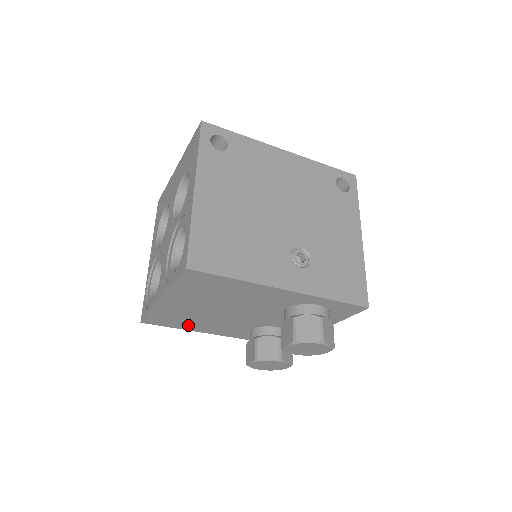
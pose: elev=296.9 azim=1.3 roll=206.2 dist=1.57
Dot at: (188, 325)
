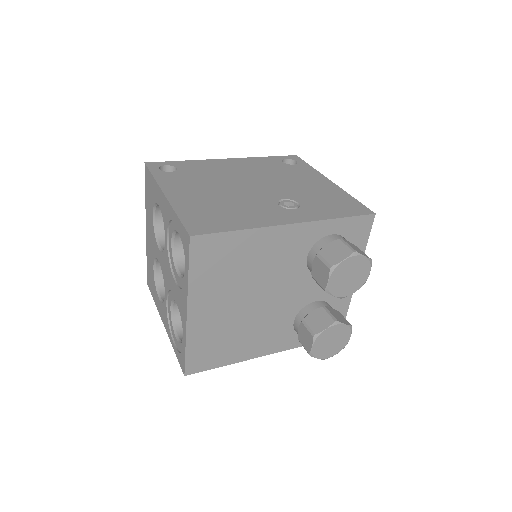
Dot at: (232, 352)
